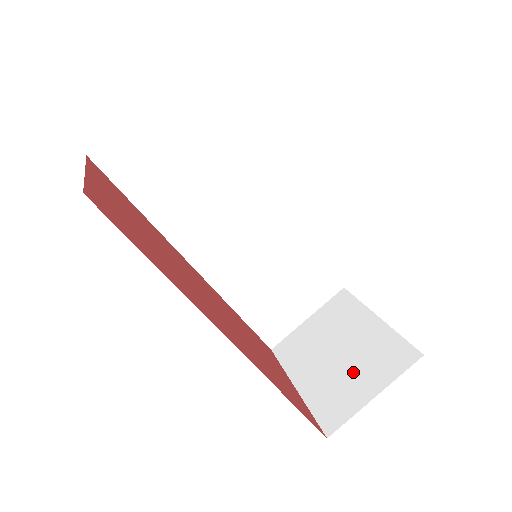
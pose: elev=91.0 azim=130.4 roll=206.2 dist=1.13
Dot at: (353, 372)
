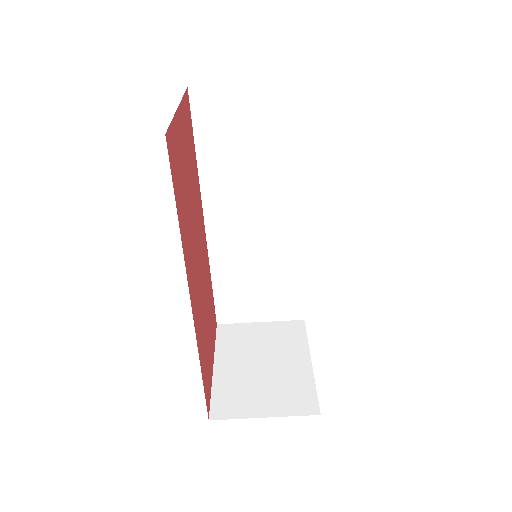
Dot at: (263, 388)
